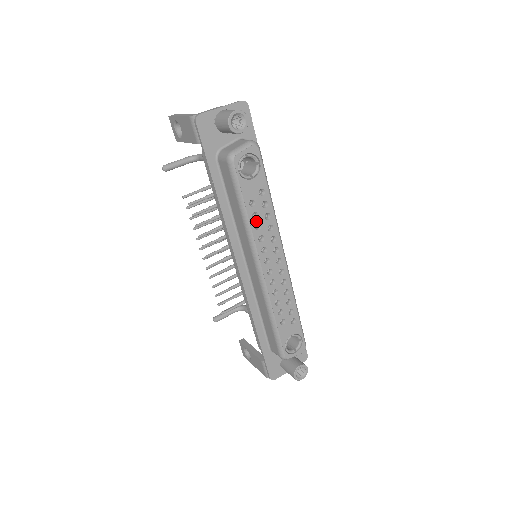
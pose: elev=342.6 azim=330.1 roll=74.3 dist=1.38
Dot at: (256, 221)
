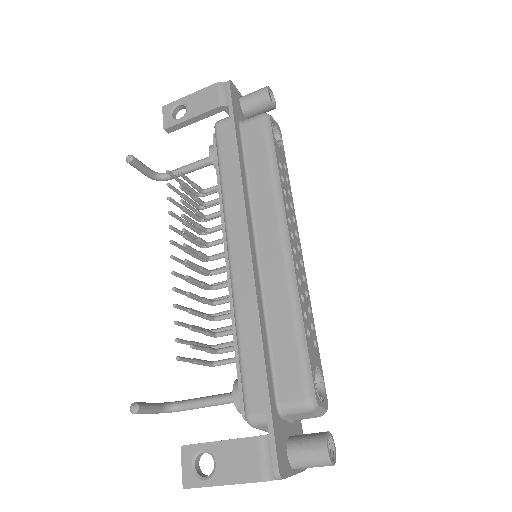
Dot at: (283, 185)
